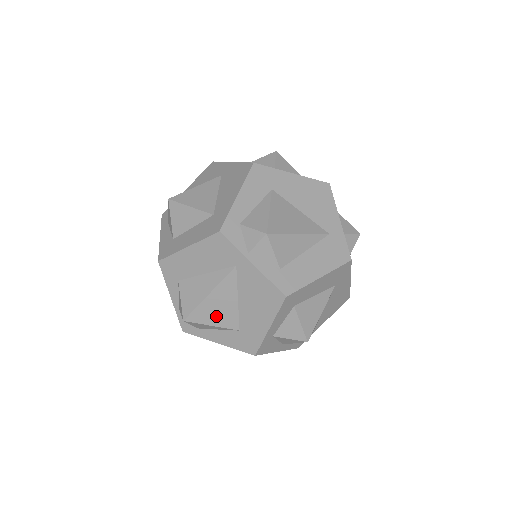
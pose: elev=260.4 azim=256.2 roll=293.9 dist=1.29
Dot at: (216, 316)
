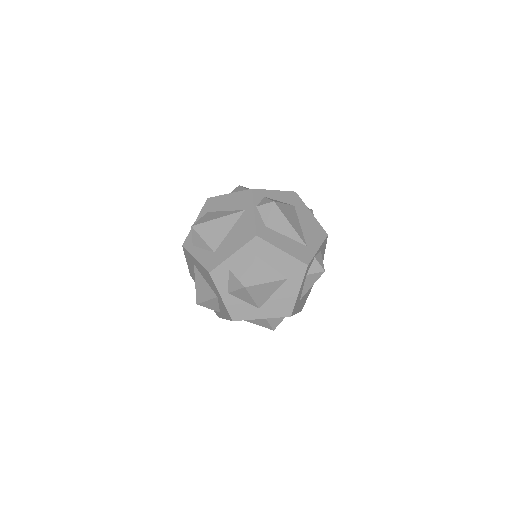
Dot at: (210, 234)
